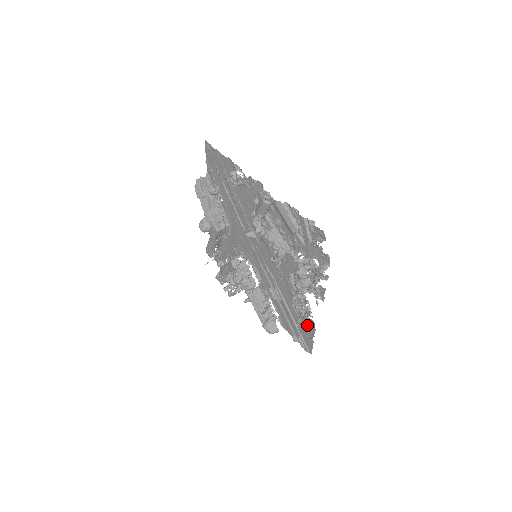
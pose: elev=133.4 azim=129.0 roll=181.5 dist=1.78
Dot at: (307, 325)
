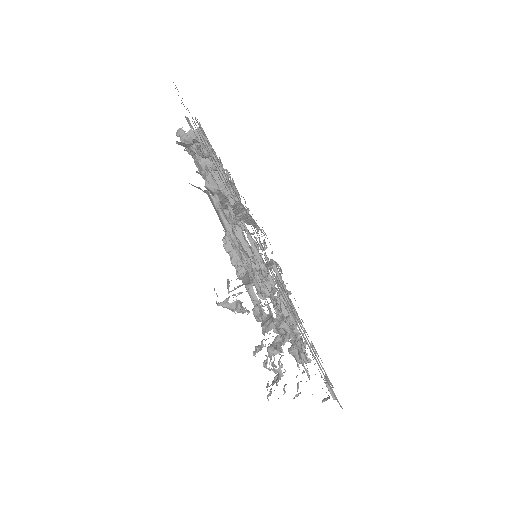
Dot at: occluded
